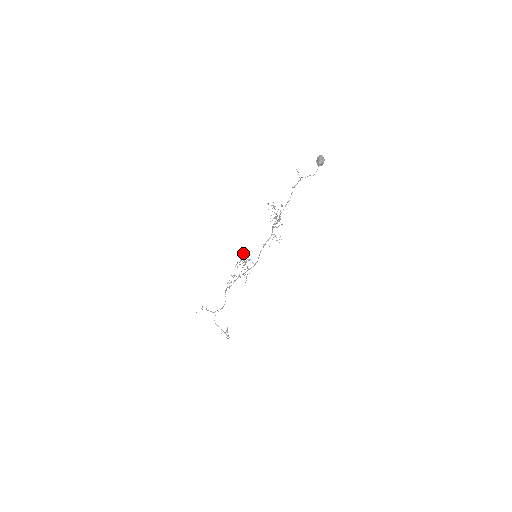
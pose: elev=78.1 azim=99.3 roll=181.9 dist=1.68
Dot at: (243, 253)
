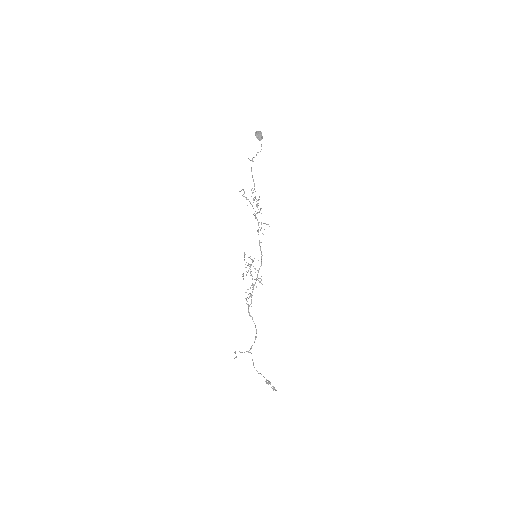
Dot at: occluded
